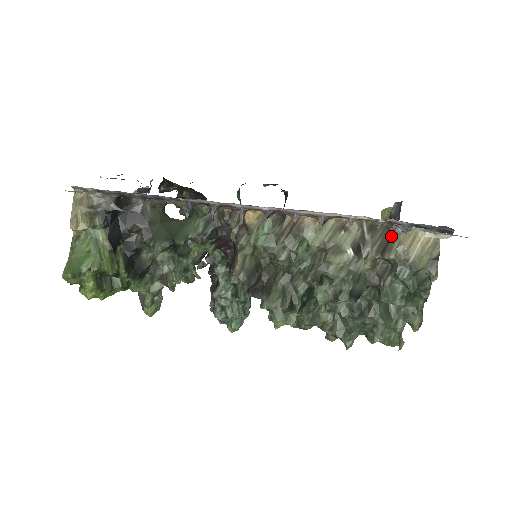
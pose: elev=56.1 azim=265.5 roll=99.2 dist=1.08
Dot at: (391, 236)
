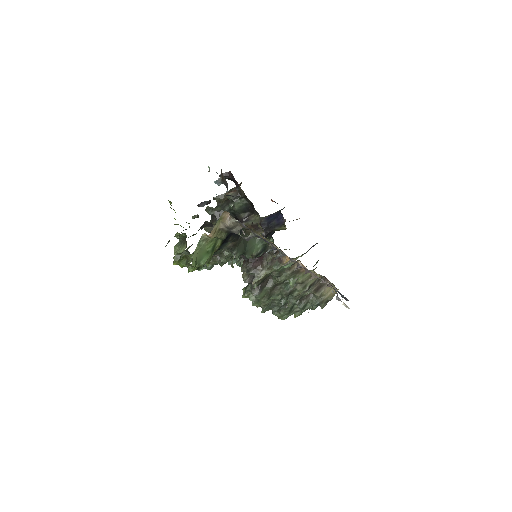
Dot at: (323, 285)
